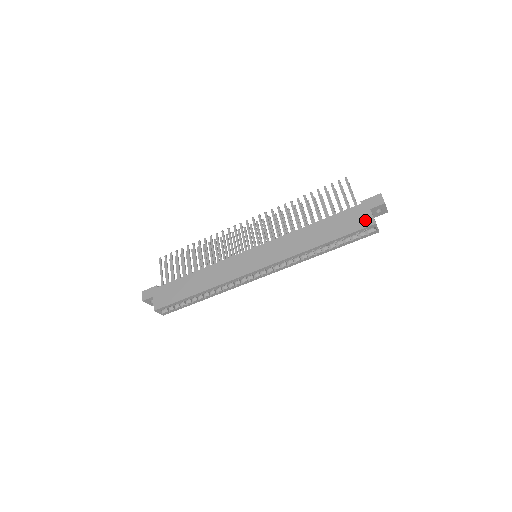
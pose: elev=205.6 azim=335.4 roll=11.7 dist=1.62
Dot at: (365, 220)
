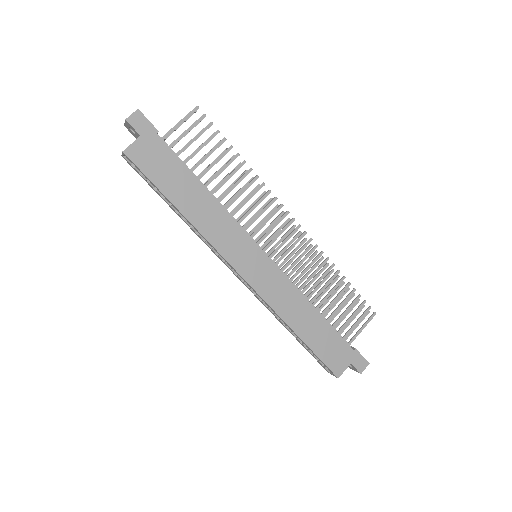
Dot at: (339, 366)
